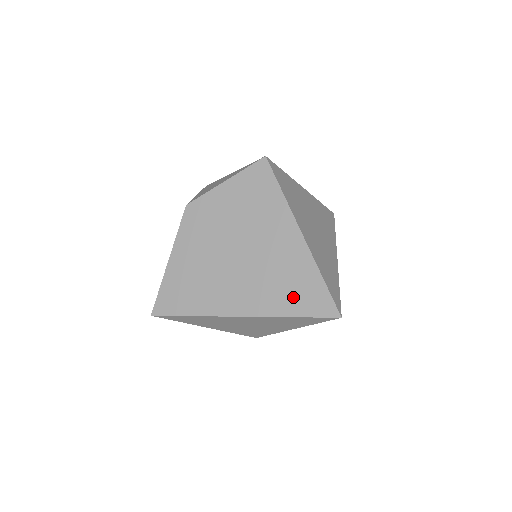
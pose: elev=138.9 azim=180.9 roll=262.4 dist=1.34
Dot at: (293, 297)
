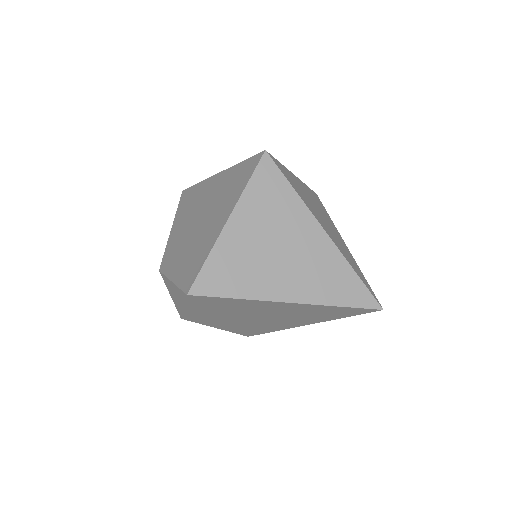
Dot at: (331, 315)
